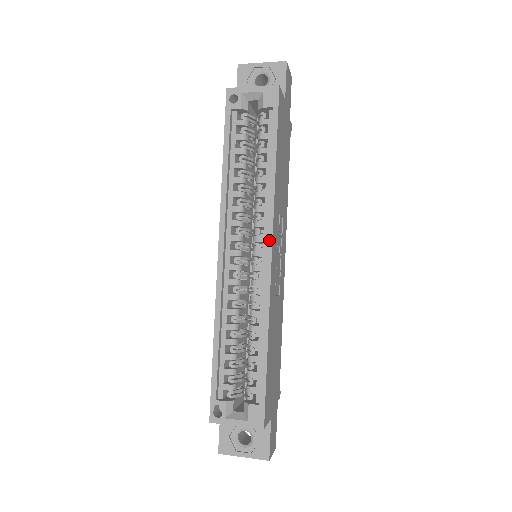
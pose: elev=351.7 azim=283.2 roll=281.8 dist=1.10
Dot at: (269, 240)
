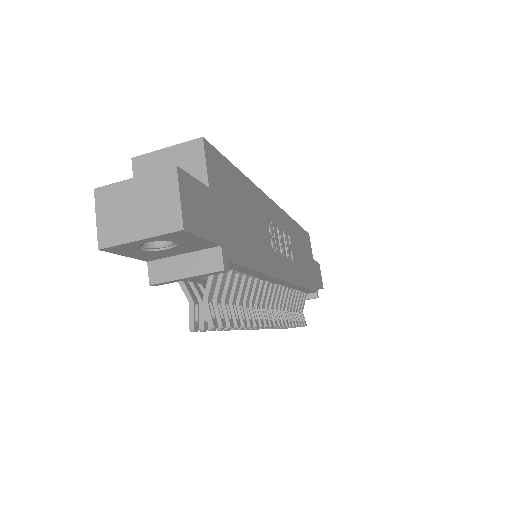
Dot at: occluded
